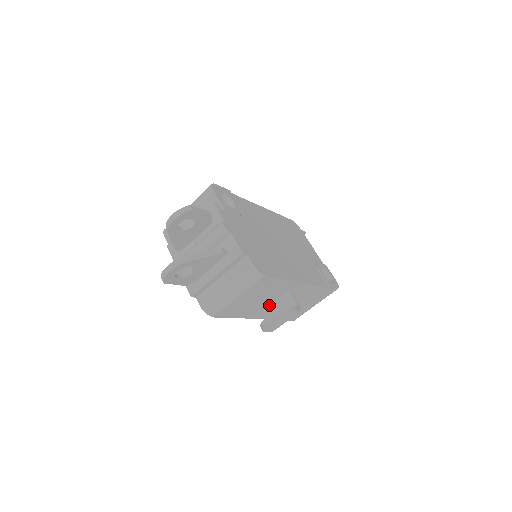
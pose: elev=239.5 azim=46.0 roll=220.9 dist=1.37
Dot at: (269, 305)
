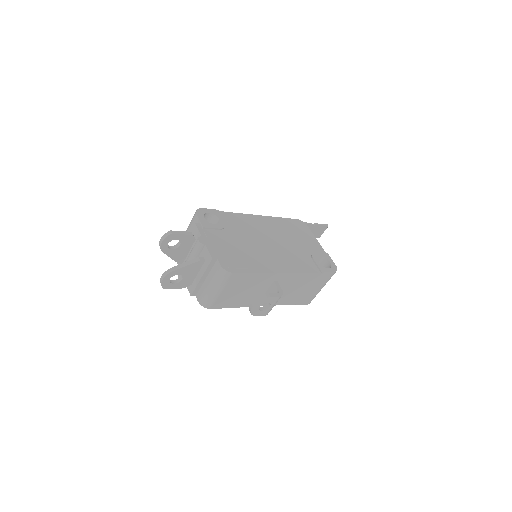
Dot at: (262, 294)
